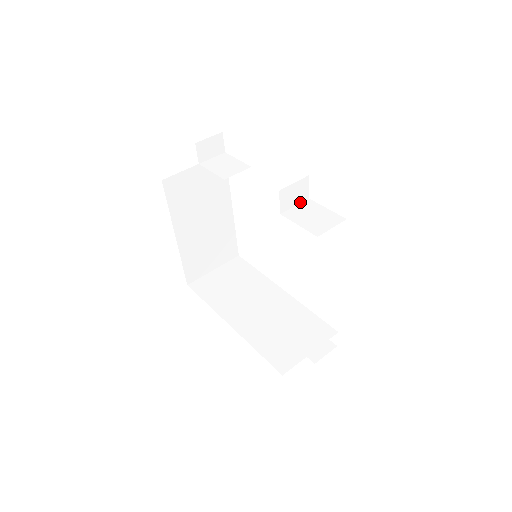
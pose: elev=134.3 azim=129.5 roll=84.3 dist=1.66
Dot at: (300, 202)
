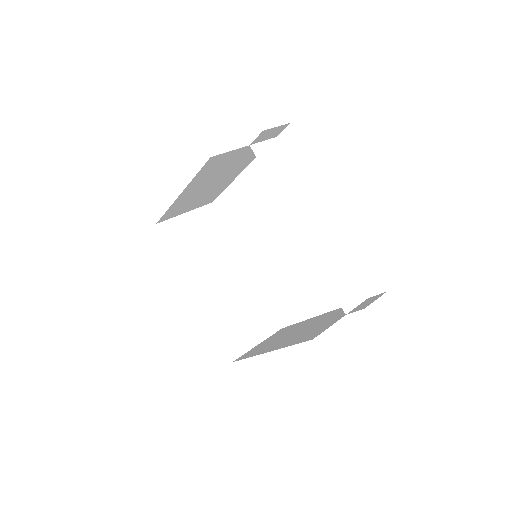
Dot at: (337, 259)
